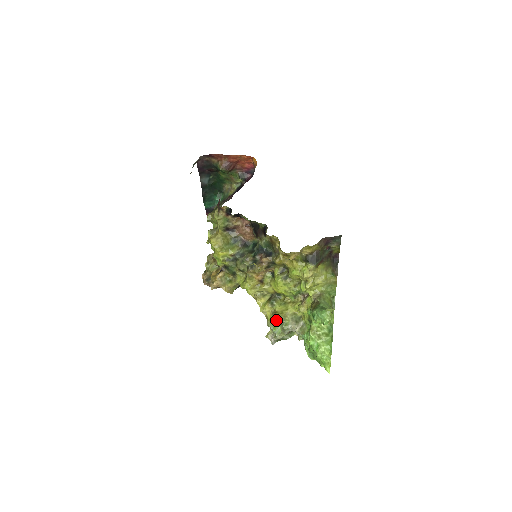
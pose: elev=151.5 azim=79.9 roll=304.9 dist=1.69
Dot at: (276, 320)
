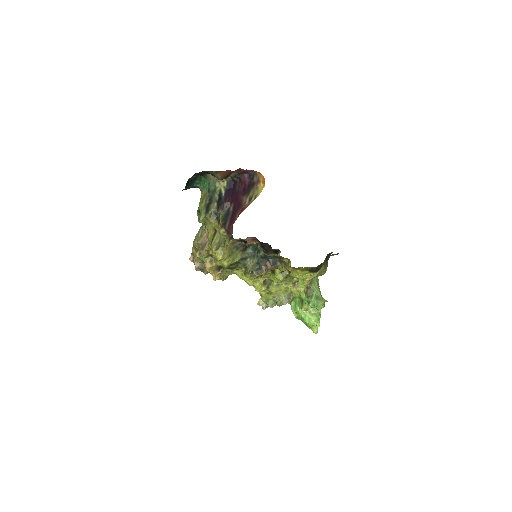
Dot at: occluded
